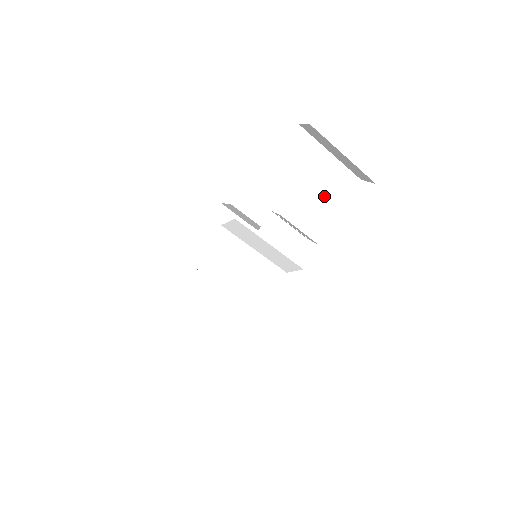
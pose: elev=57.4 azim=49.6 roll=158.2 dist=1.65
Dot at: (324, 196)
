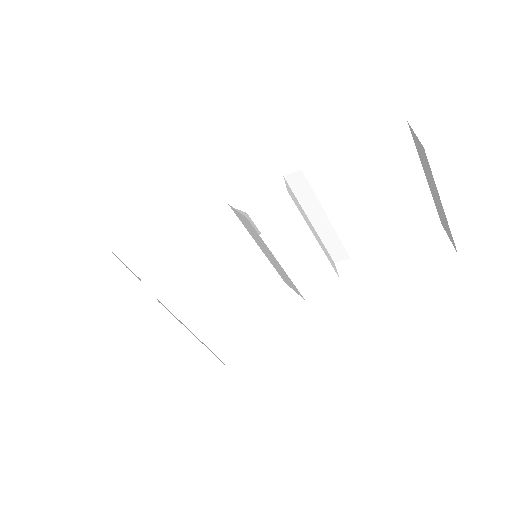
Dot at: (382, 222)
